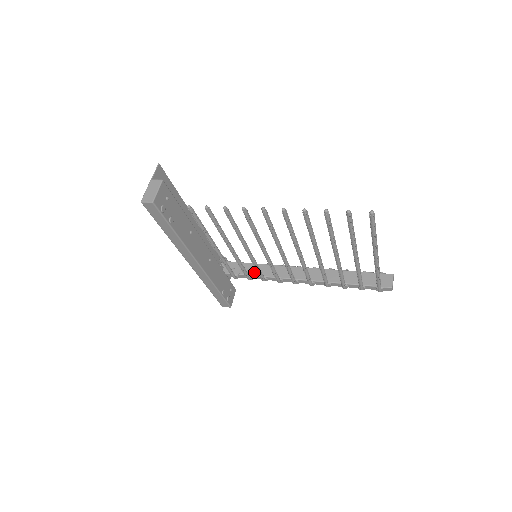
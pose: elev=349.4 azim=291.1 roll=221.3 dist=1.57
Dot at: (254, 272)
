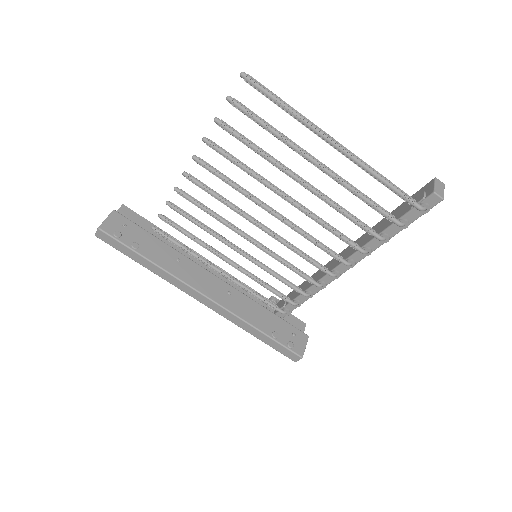
Dot at: (297, 293)
